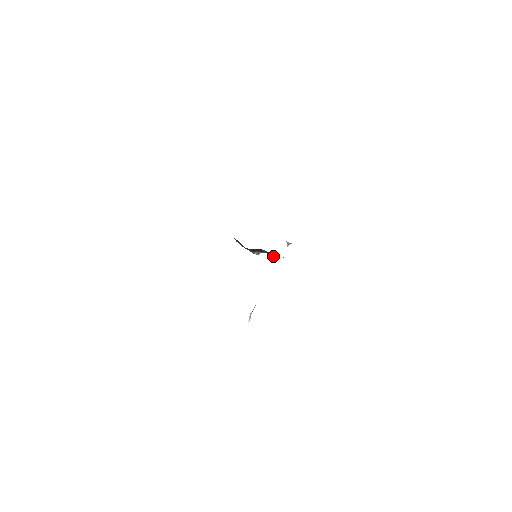
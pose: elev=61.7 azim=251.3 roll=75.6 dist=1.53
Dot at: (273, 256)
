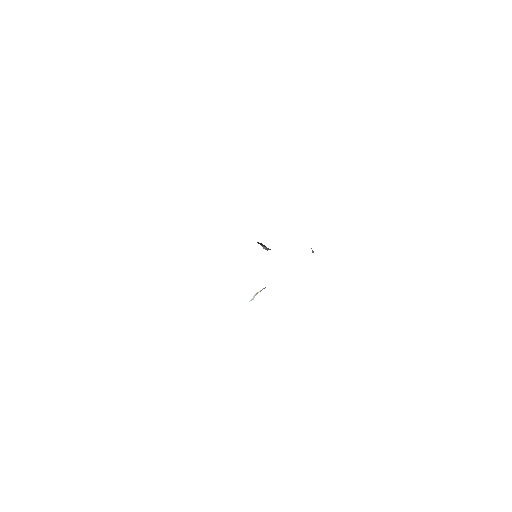
Dot at: occluded
